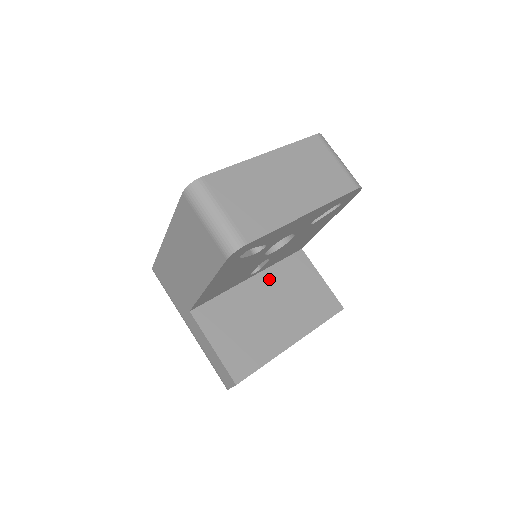
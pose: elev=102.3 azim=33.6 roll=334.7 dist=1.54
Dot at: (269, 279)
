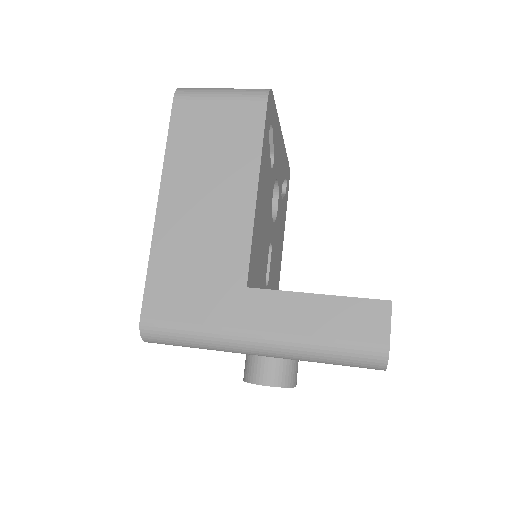
Dot at: occluded
